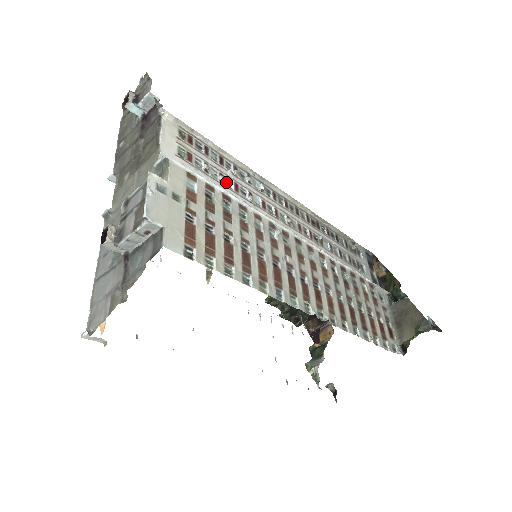
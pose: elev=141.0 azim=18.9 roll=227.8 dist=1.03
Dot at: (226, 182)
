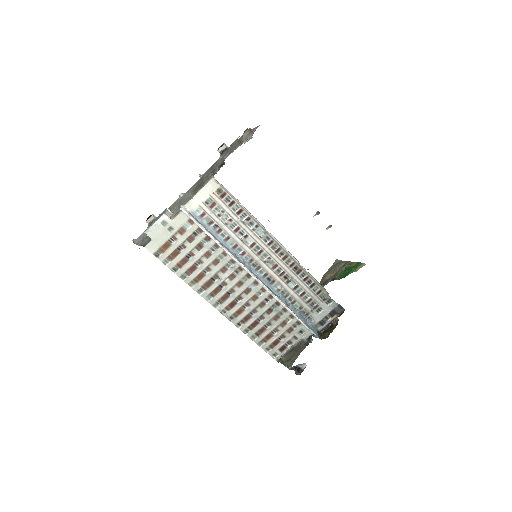
Dot at: (231, 225)
